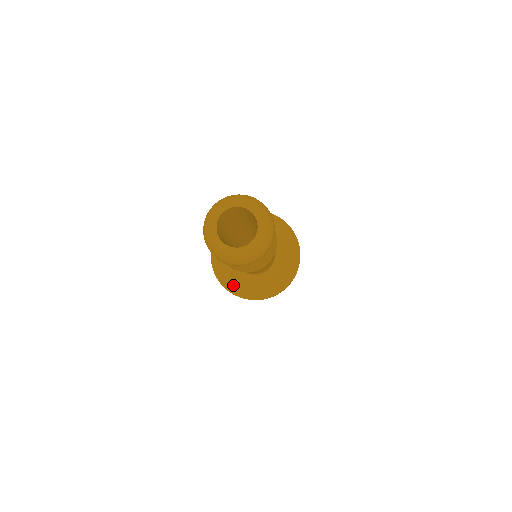
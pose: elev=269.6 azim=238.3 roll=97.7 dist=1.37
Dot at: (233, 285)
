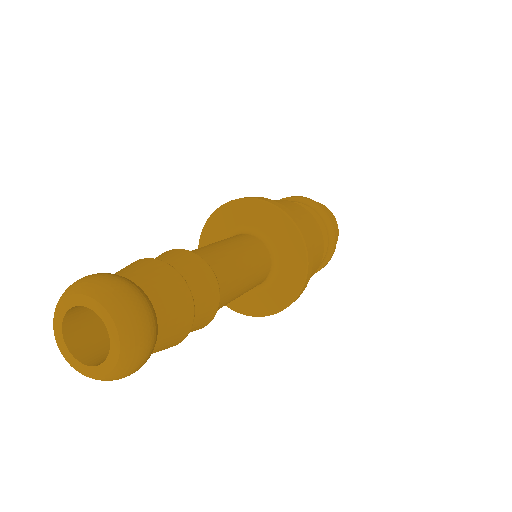
Dot at: (238, 304)
